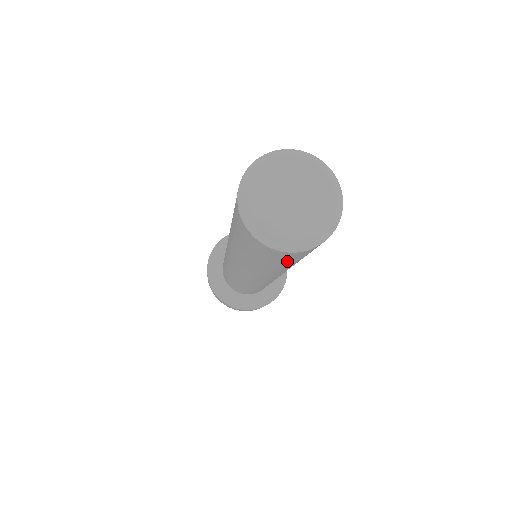
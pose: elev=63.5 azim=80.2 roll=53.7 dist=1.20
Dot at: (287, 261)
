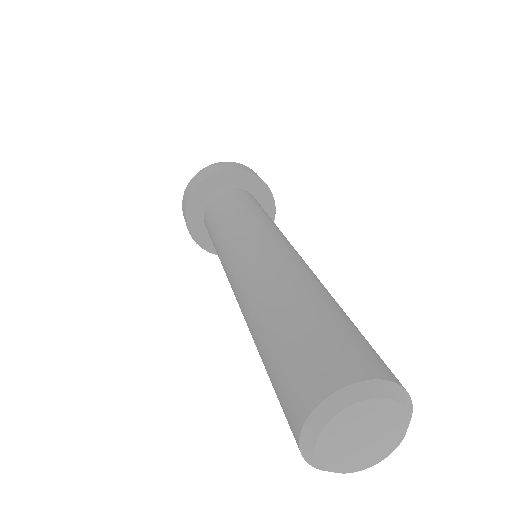
Dot at: occluded
